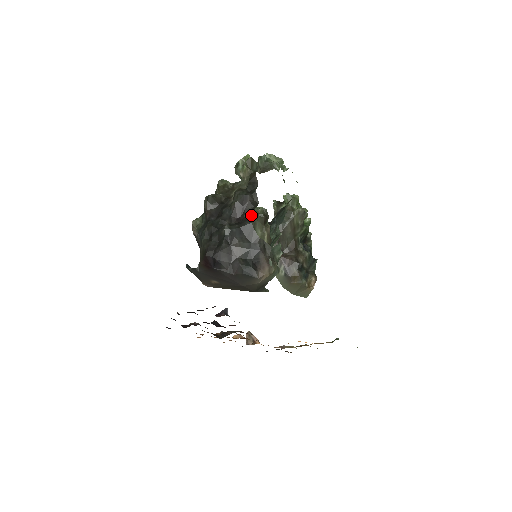
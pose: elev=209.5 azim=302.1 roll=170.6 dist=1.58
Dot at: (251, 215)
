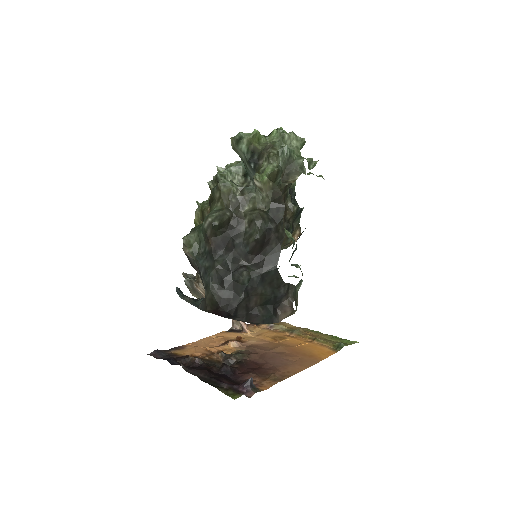
Dot at: (276, 255)
